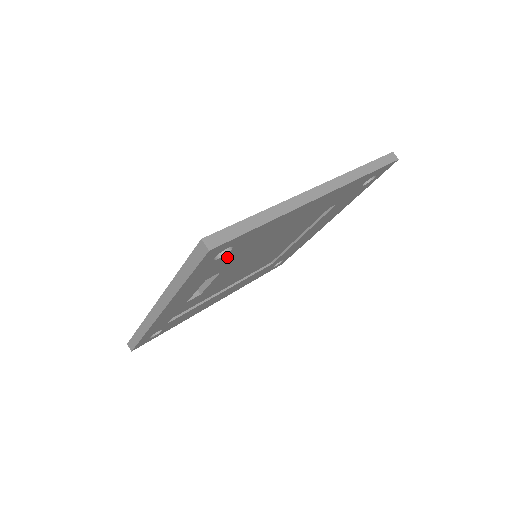
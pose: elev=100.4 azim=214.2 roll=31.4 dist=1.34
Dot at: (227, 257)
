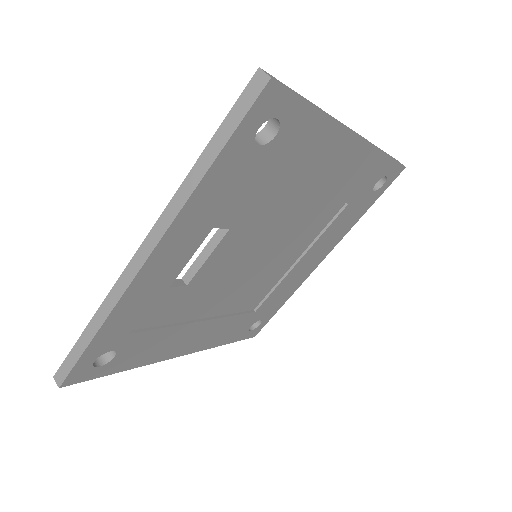
Dot at: (261, 163)
